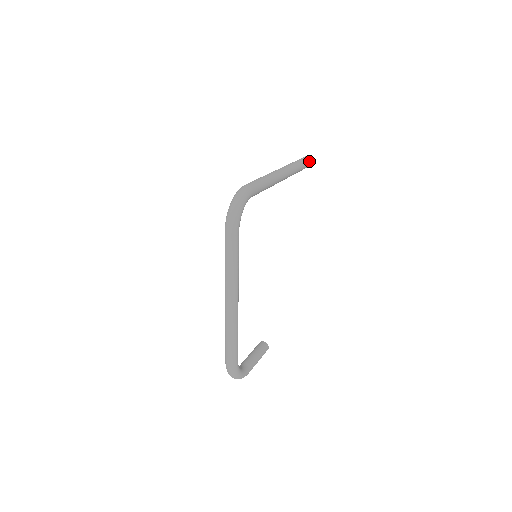
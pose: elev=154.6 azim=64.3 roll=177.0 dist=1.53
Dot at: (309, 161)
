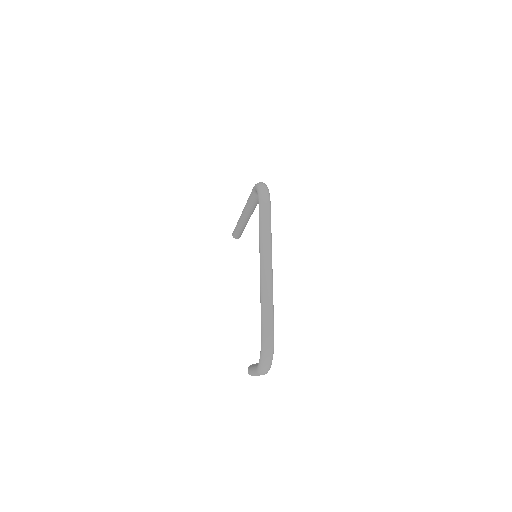
Dot at: occluded
